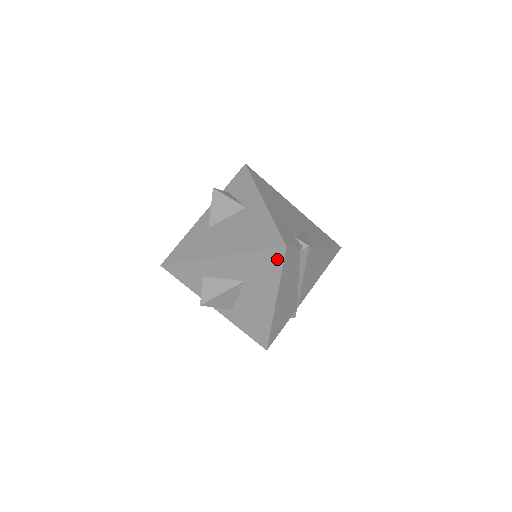
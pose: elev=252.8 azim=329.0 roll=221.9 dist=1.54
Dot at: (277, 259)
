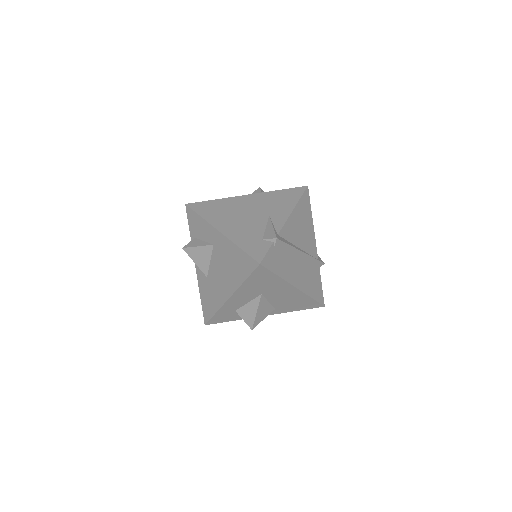
Dot at: (264, 273)
